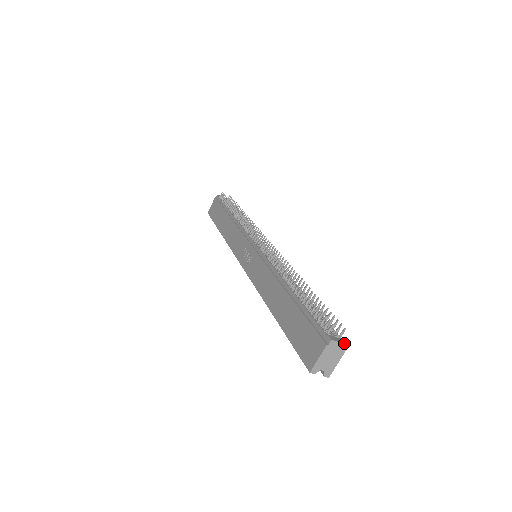
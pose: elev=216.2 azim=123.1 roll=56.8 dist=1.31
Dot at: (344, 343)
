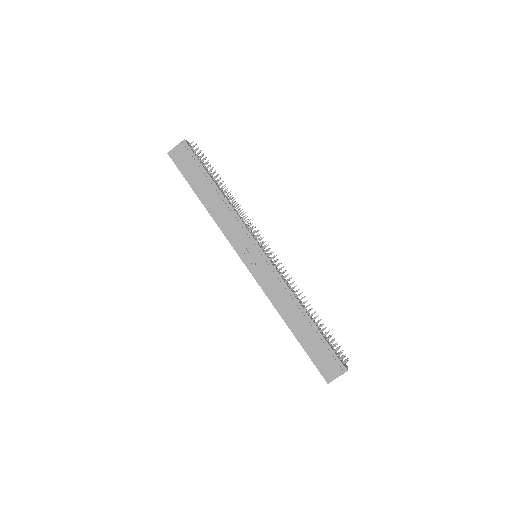
Dot at: occluded
